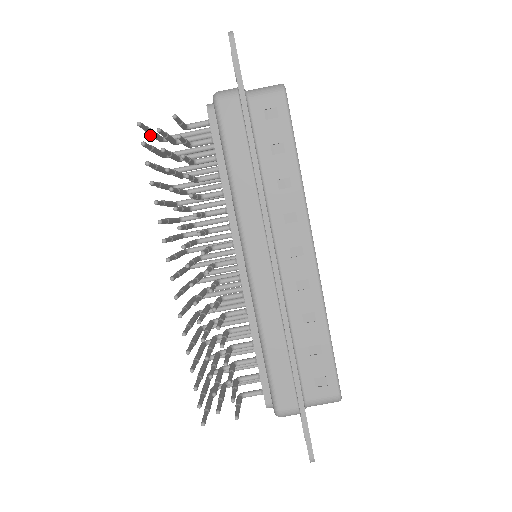
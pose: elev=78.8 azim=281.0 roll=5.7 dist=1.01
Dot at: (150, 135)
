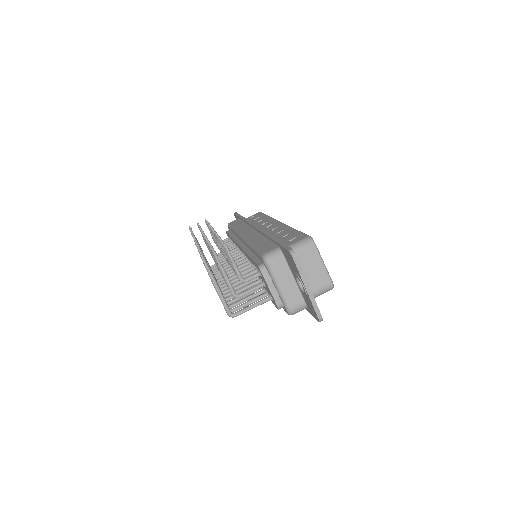
Dot at: occluded
